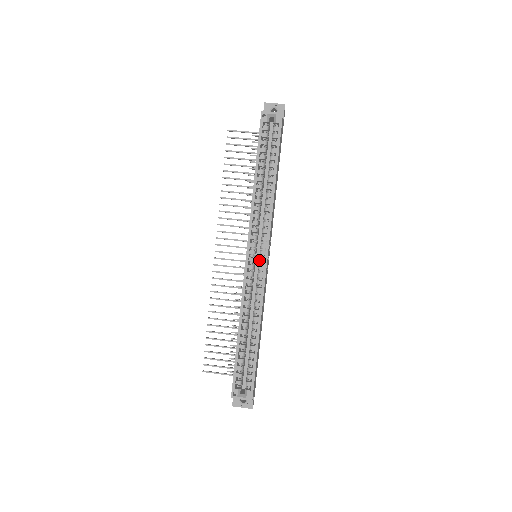
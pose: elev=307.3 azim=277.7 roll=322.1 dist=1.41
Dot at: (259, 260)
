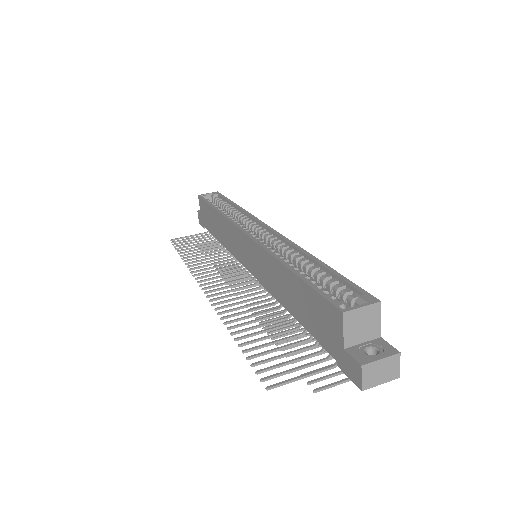
Dot at: (261, 233)
